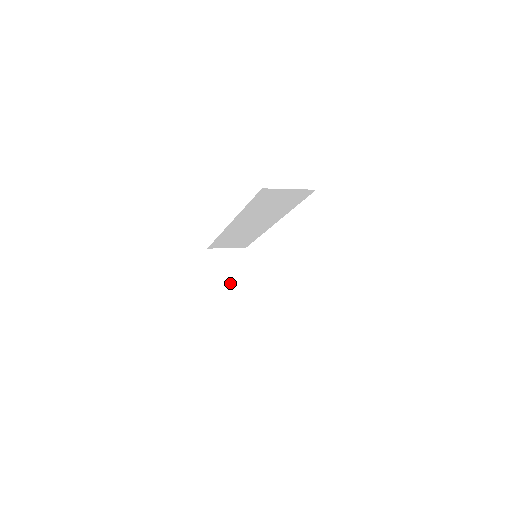
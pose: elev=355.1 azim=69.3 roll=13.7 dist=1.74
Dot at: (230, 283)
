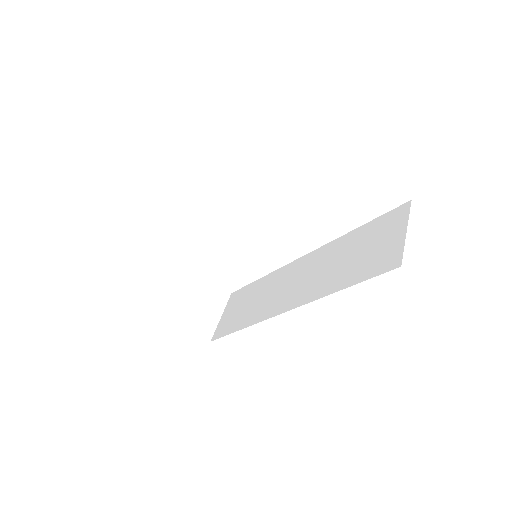
Dot at: (198, 302)
